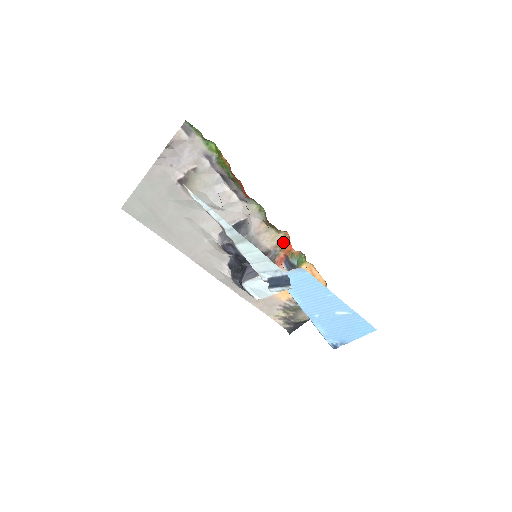
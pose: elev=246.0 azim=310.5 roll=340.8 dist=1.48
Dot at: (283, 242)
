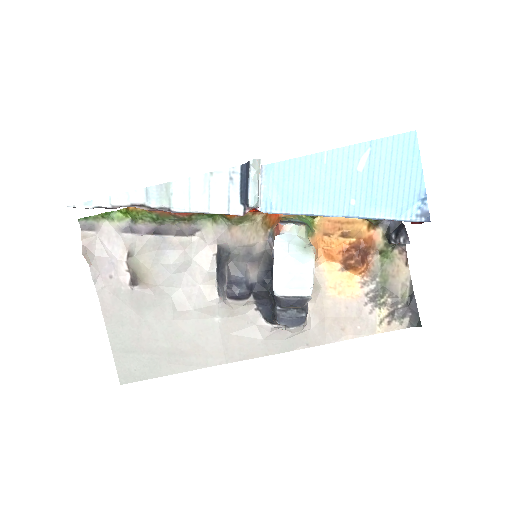
Dot at: (267, 222)
